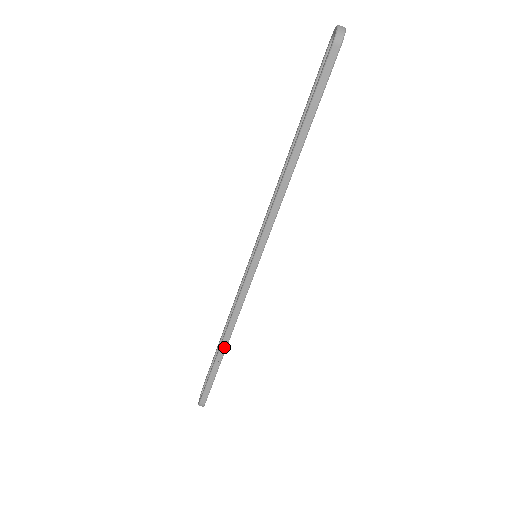
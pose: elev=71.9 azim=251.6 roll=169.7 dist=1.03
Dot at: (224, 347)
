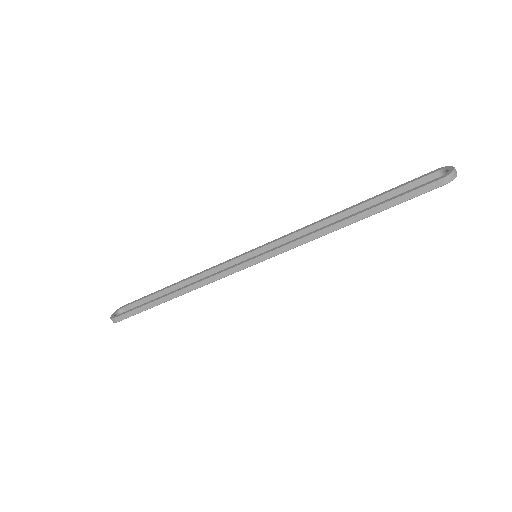
Dot at: (173, 297)
